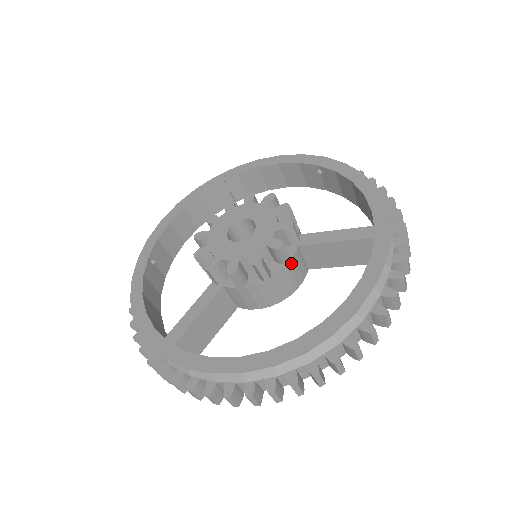
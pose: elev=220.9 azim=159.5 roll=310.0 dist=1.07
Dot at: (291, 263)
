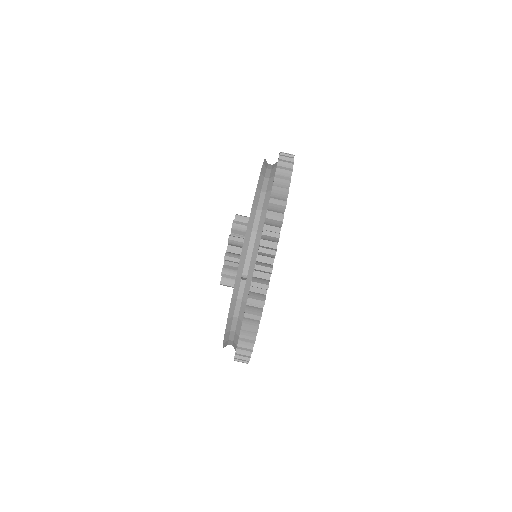
Dot at: occluded
